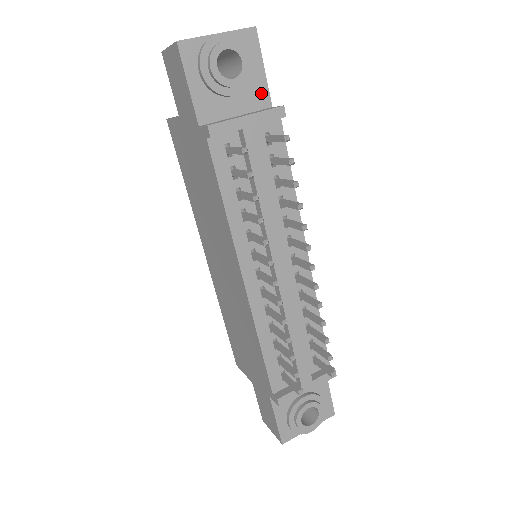
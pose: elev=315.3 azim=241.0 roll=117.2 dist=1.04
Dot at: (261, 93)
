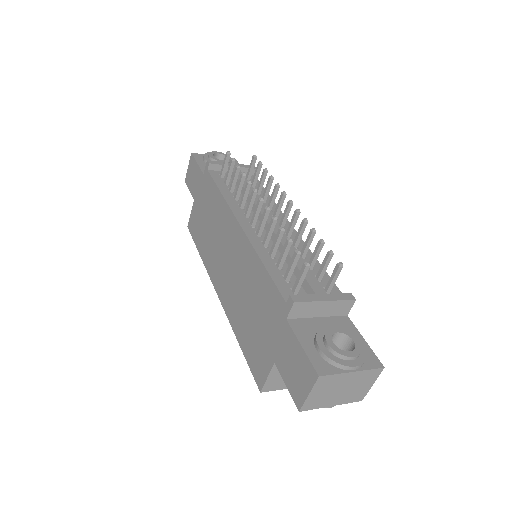
Dot at: occluded
